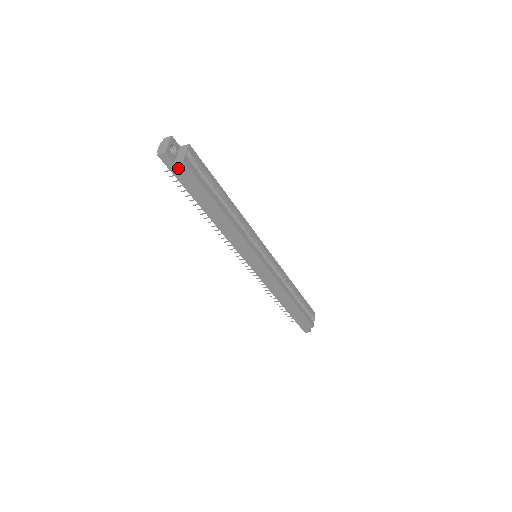
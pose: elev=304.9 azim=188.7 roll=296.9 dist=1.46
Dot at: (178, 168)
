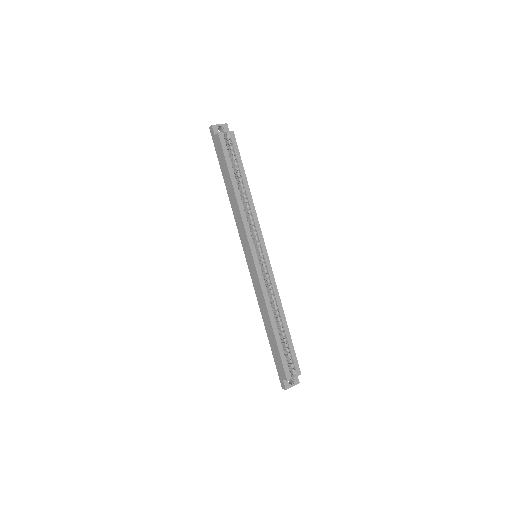
Dot at: (216, 140)
